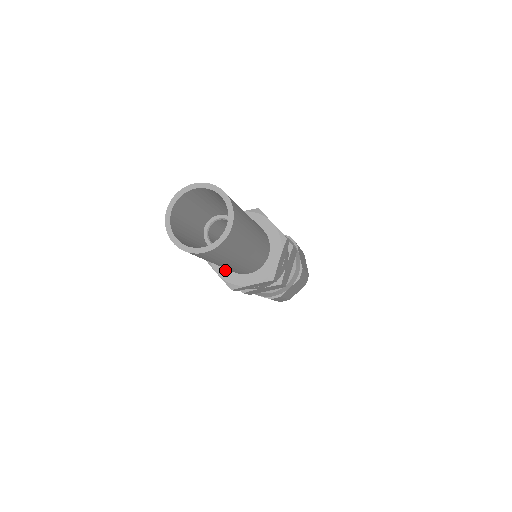
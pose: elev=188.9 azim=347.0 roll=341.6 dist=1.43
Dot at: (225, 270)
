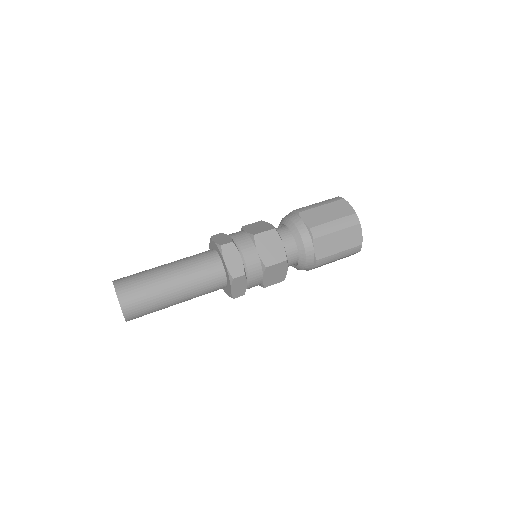
Dot at: occluded
